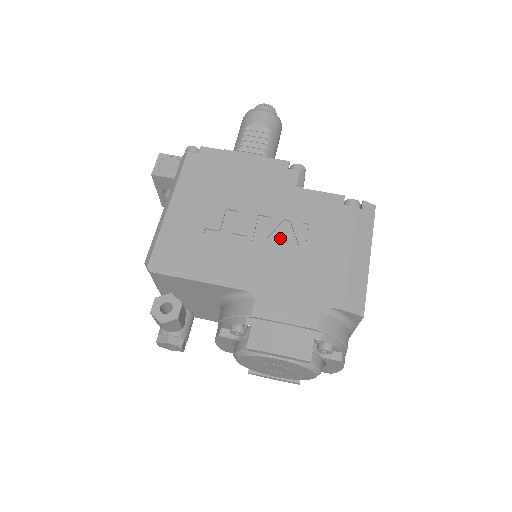
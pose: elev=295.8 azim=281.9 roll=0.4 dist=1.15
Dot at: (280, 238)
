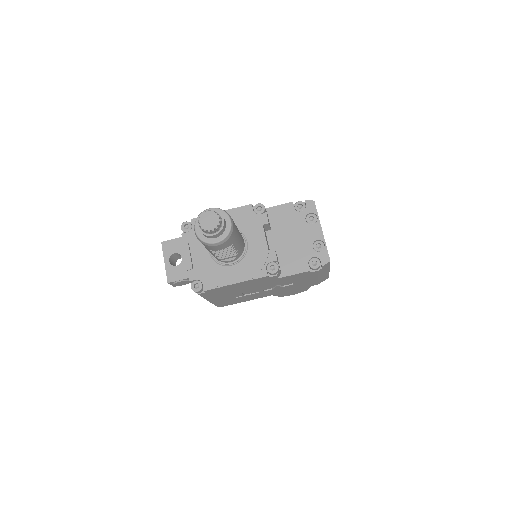
Dot at: (278, 287)
